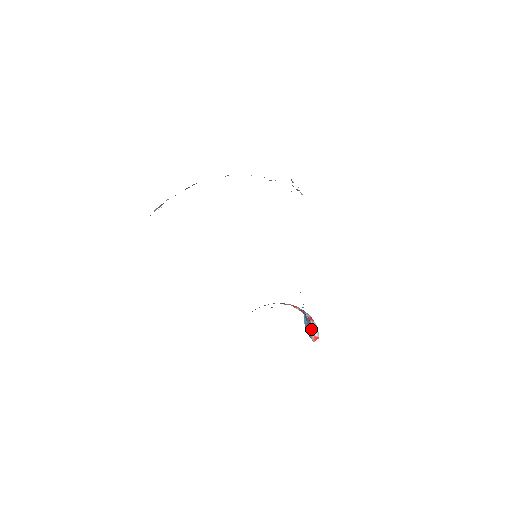
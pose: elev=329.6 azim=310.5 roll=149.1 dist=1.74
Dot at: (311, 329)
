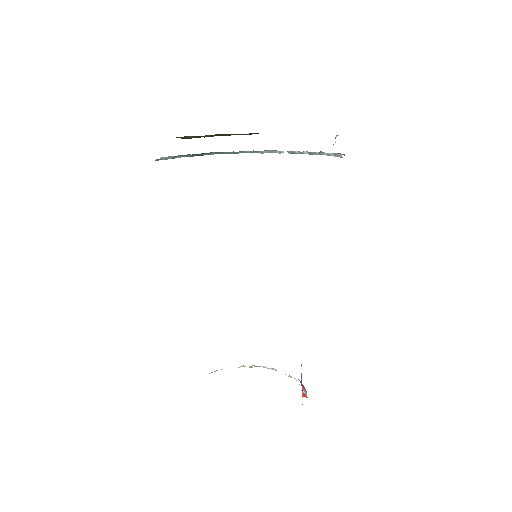
Dot at: occluded
